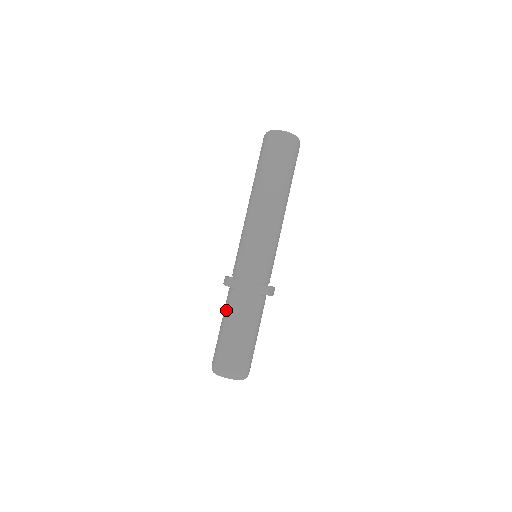
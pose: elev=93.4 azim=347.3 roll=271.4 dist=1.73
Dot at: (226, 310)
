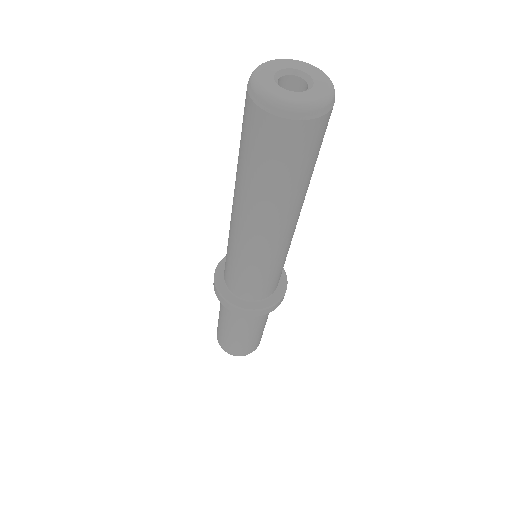
Dot at: (225, 314)
